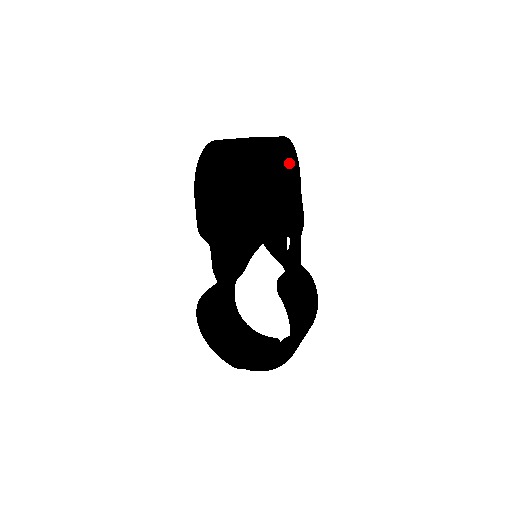
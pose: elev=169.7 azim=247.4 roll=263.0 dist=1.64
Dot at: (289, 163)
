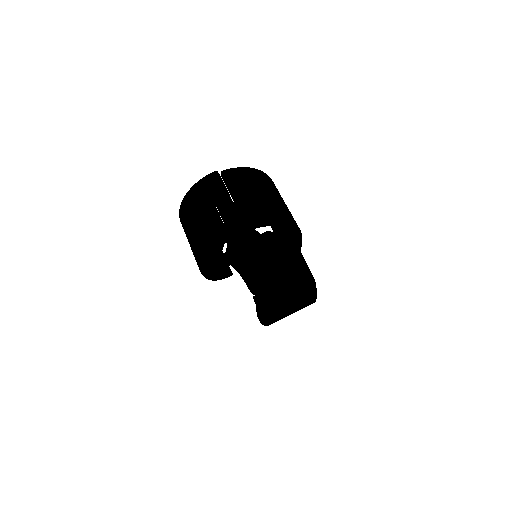
Dot at: occluded
